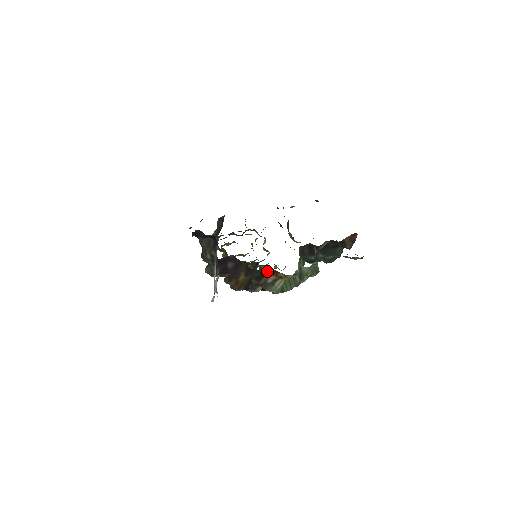
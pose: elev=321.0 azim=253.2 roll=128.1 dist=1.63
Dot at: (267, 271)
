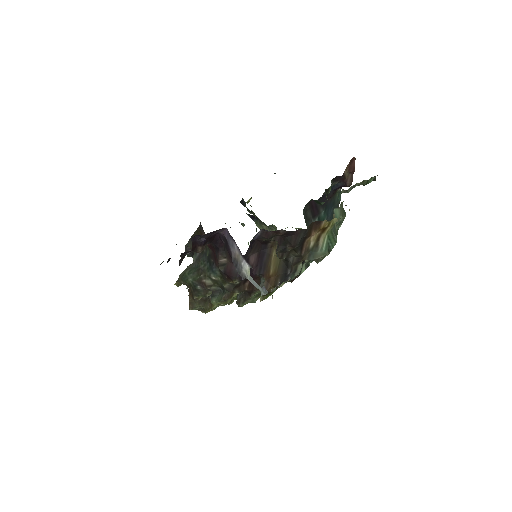
Dot at: occluded
